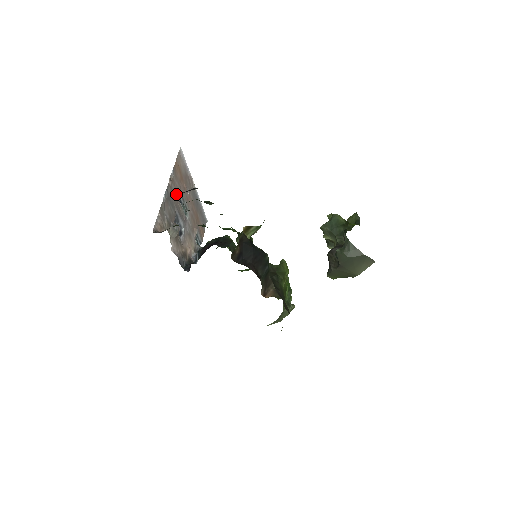
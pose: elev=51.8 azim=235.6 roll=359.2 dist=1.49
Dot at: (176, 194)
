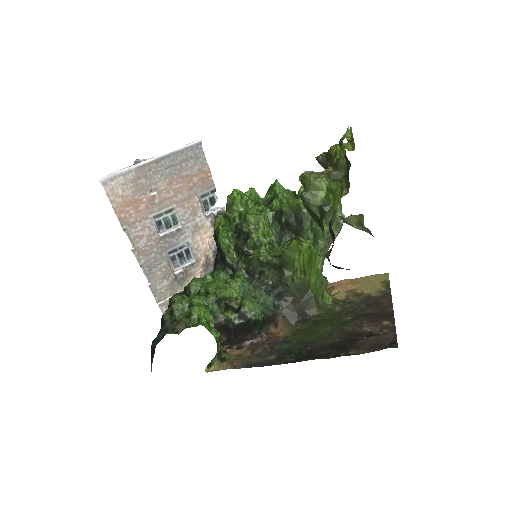
Dot at: (149, 239)
